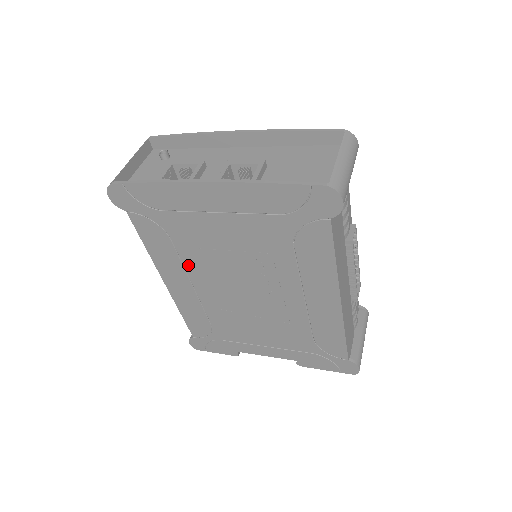
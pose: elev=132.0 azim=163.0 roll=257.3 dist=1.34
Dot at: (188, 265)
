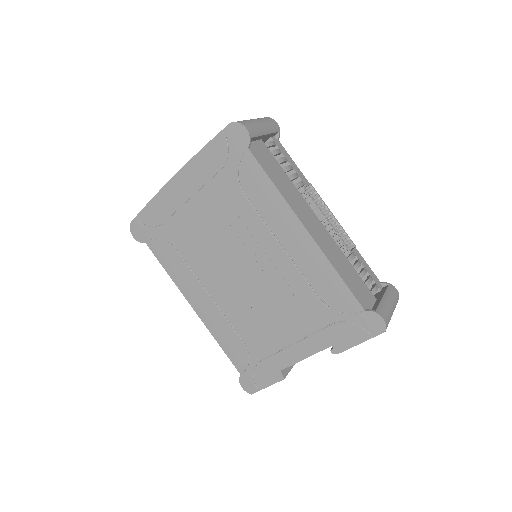
Dot at: (197, 272)
